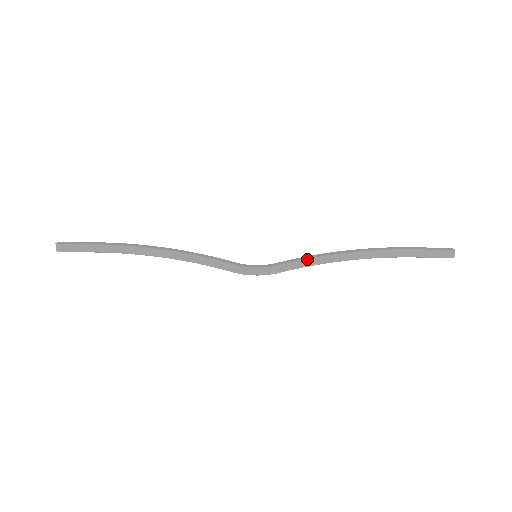
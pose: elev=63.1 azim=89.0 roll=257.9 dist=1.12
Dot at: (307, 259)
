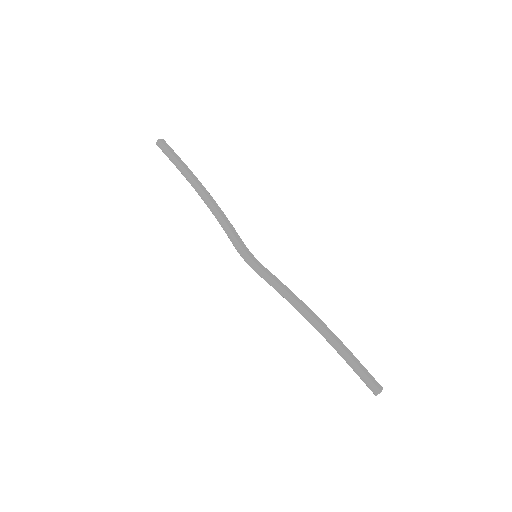
Dot at: (287, 287)
